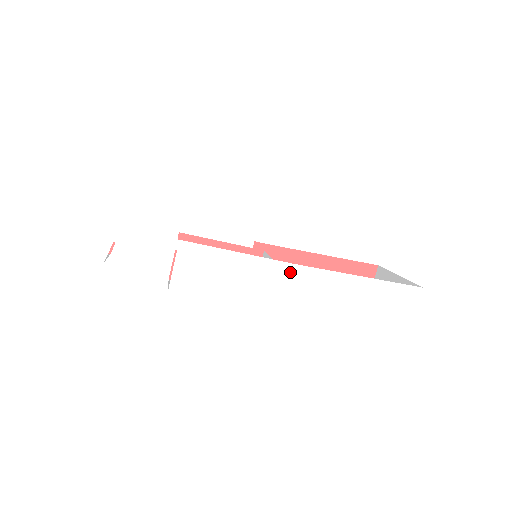
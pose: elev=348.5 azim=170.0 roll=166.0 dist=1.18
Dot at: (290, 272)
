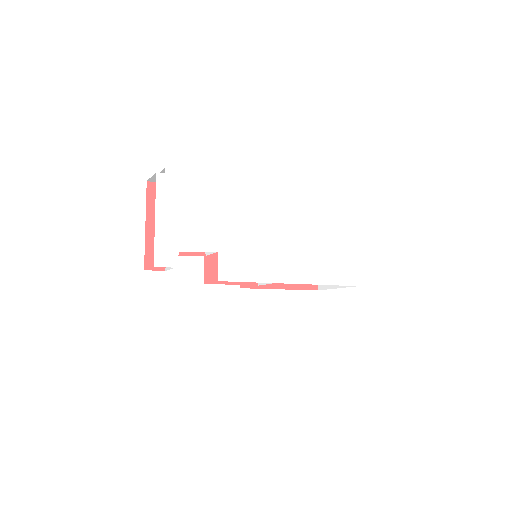
Dot at: (285, 255)
